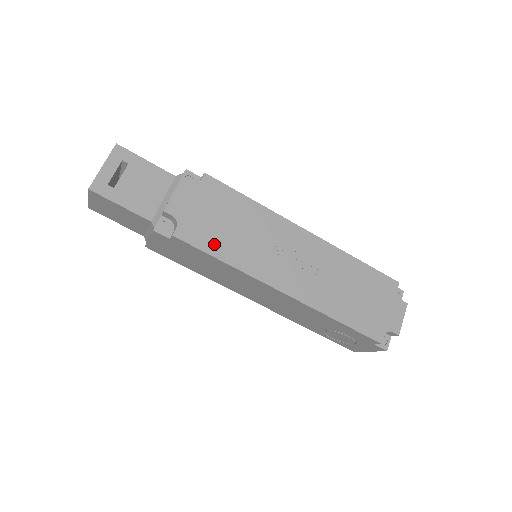
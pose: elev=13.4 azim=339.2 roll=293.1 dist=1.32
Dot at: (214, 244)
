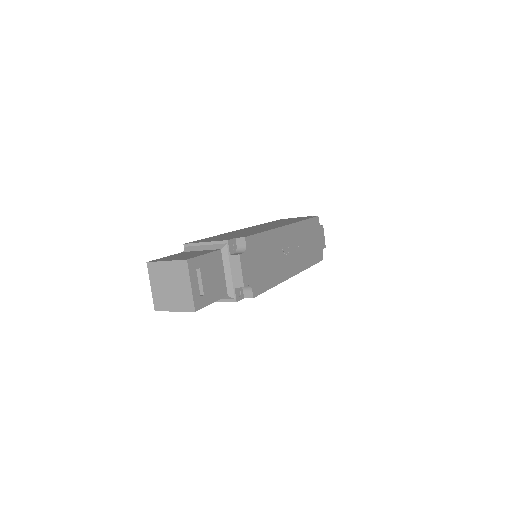
Dot at: (267, 281)
